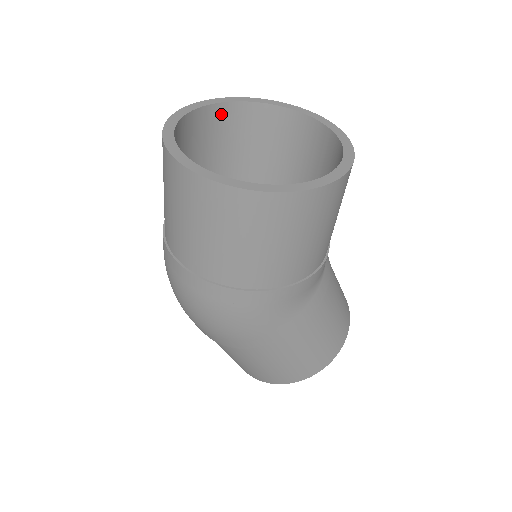
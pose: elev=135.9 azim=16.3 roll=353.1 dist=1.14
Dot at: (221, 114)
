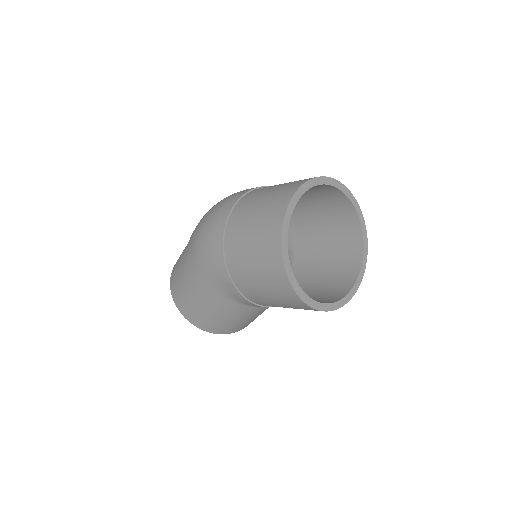
Dot at: (349, 211)
